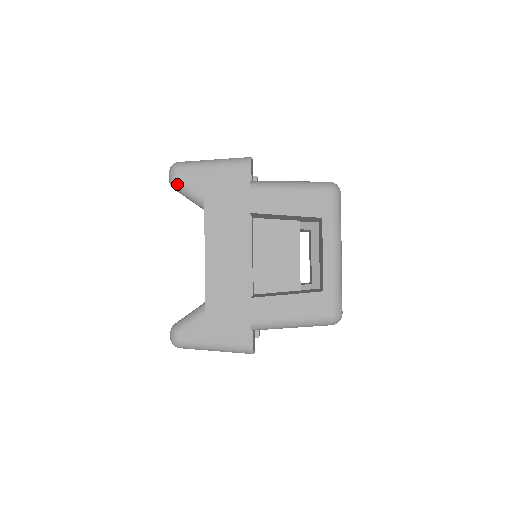
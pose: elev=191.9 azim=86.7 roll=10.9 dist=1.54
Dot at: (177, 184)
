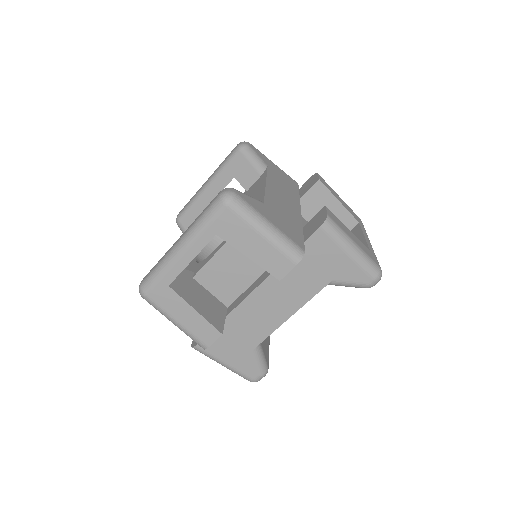
Dot at: (249, 147)
